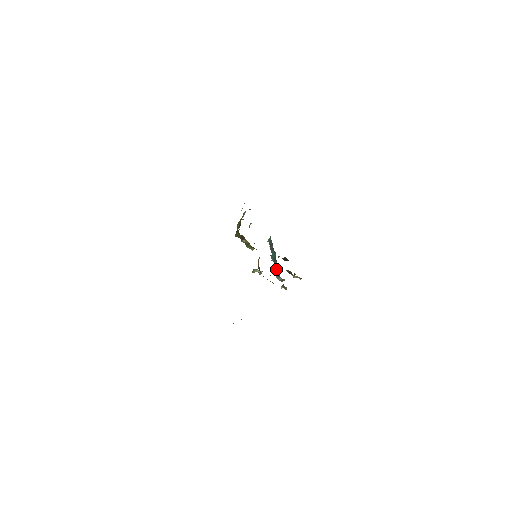
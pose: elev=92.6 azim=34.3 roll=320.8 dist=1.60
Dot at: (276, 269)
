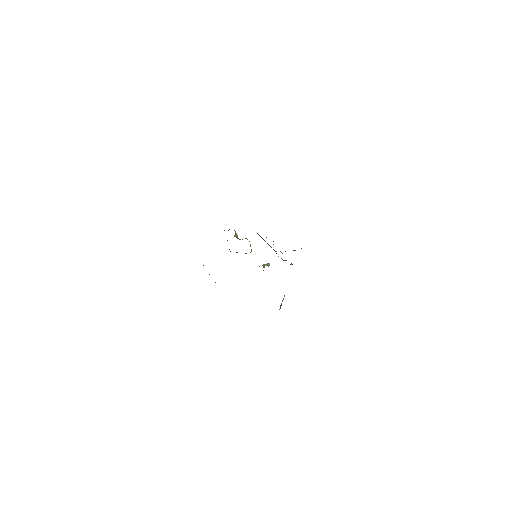
Dot at: occluded
